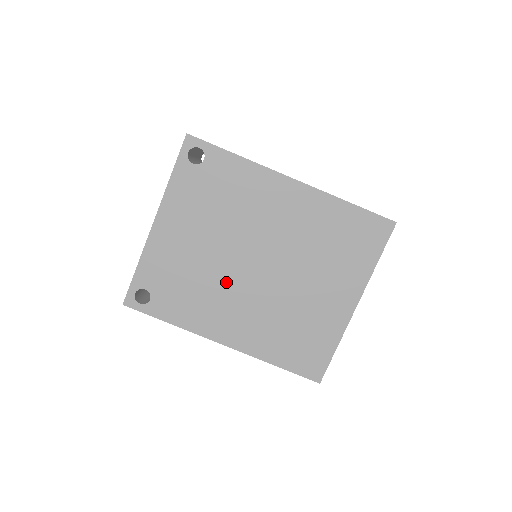
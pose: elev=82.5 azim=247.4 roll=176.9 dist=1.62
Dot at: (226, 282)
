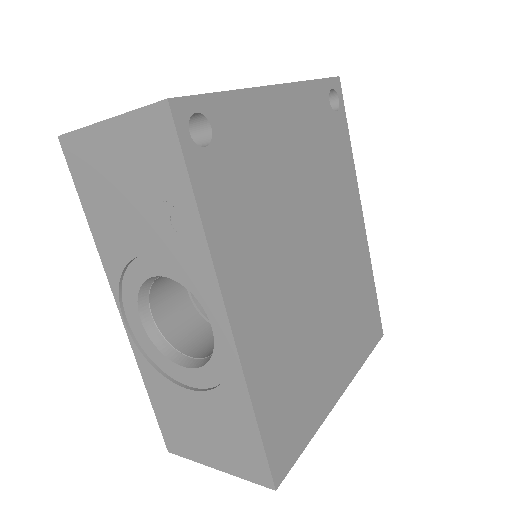
Dot at: (283, 240)
